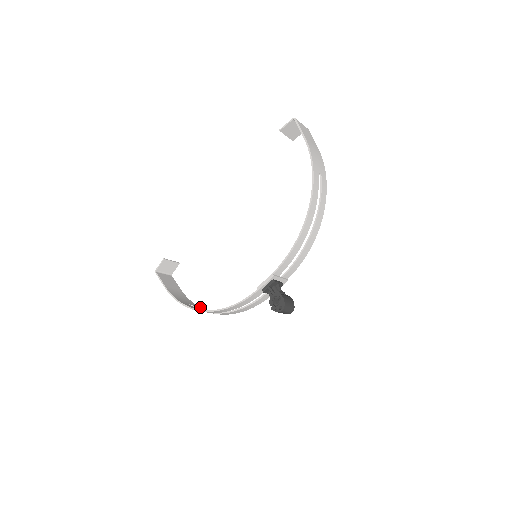
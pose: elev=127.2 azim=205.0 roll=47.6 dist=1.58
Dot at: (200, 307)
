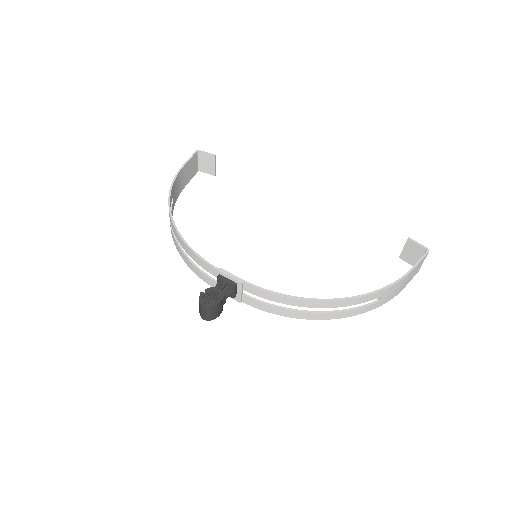
Dot at: occluded
